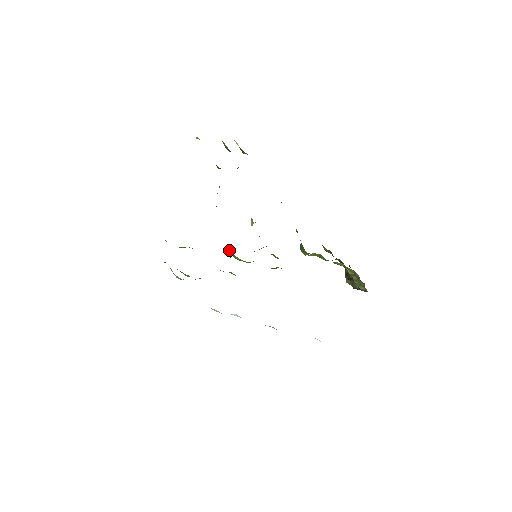
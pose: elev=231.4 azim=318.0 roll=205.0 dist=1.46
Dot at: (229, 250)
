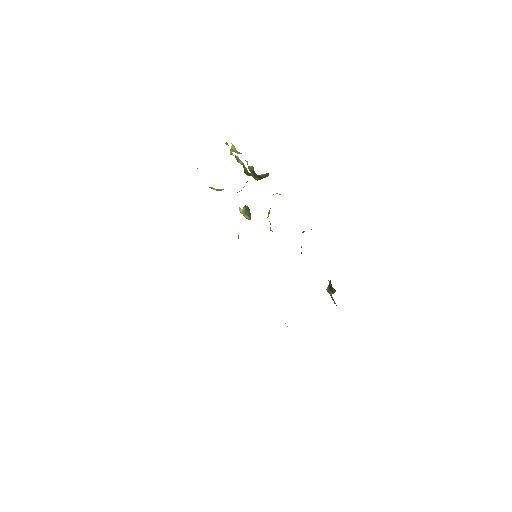
Dot at: occluded
